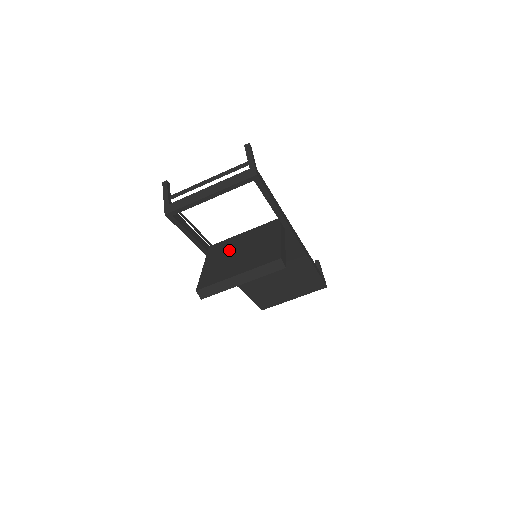
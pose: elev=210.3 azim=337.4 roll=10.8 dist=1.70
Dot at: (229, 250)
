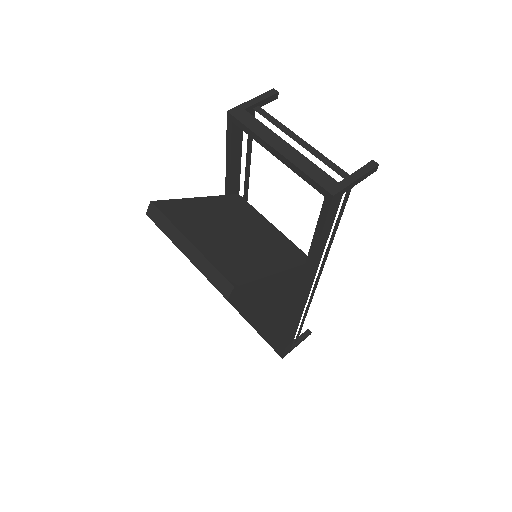
Dot at: (236, 218)
